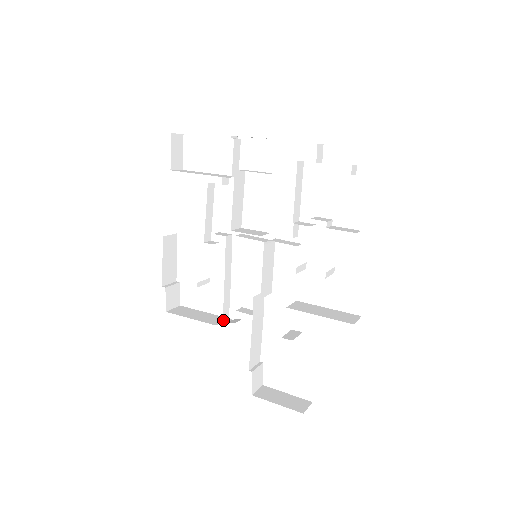
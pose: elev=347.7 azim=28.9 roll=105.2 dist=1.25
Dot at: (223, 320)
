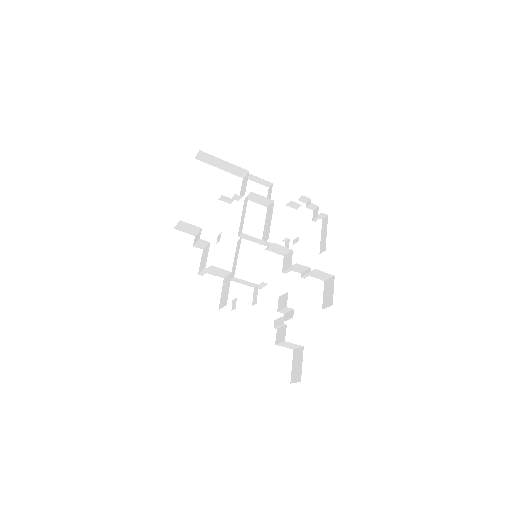
Dot at: (222, 306)
